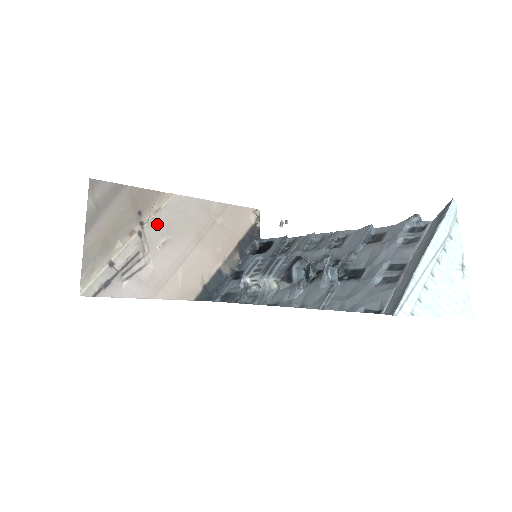
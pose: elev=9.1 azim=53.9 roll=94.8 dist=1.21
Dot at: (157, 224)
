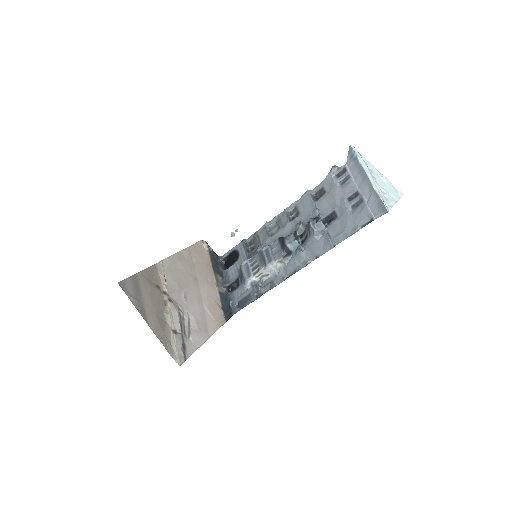
Dot at: (171, 287)
